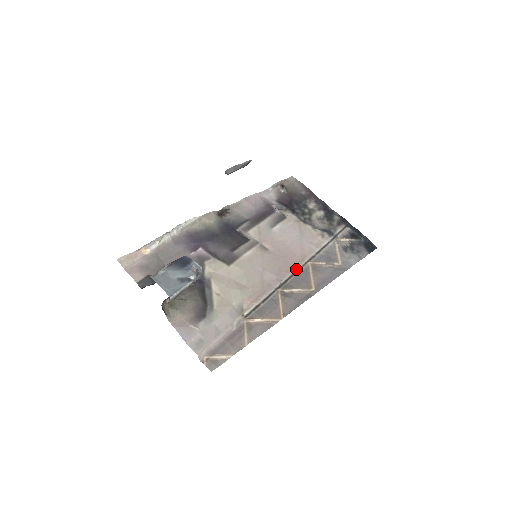
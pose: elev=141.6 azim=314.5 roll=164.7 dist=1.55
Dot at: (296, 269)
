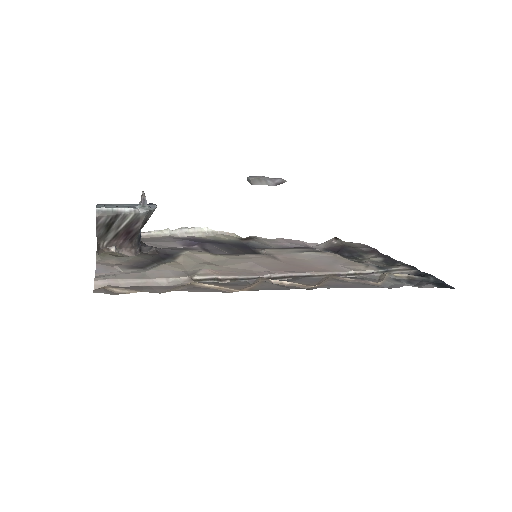
Dot at: (305, 274)
